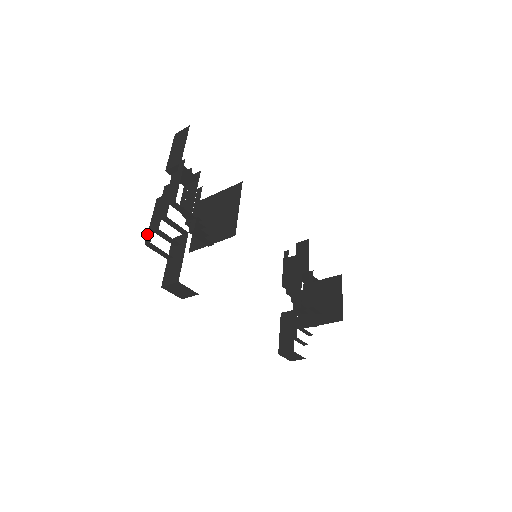
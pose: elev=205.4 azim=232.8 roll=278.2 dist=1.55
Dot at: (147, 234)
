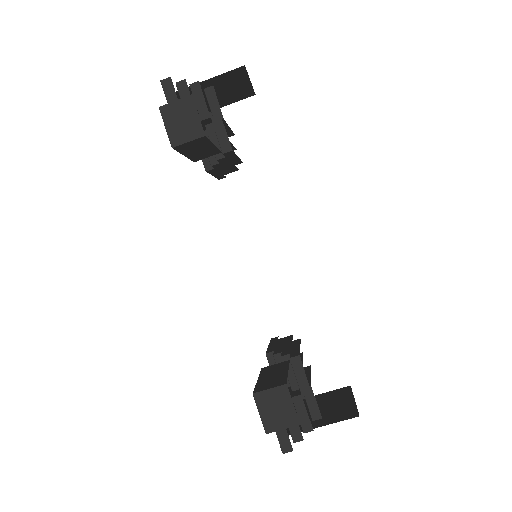
Dot at: occluded
